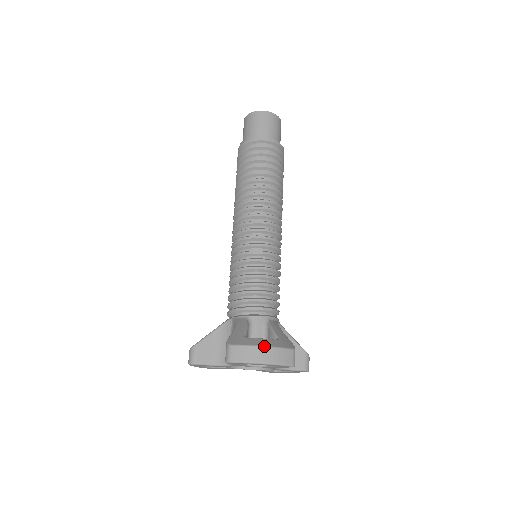
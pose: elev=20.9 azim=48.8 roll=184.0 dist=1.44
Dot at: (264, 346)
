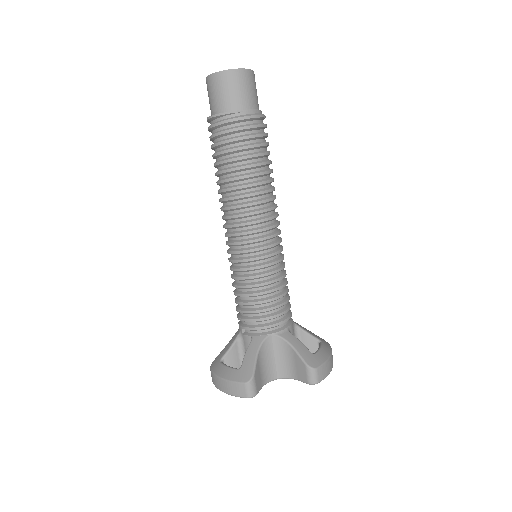
Dot at: (330, 355)
